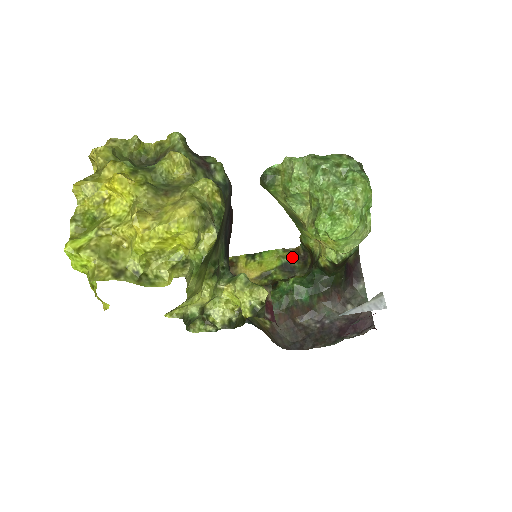
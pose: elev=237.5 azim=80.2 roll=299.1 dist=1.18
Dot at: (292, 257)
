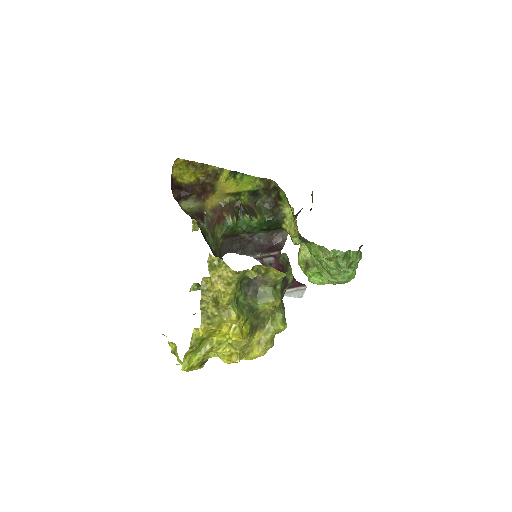
Dot at: (263, 187)
